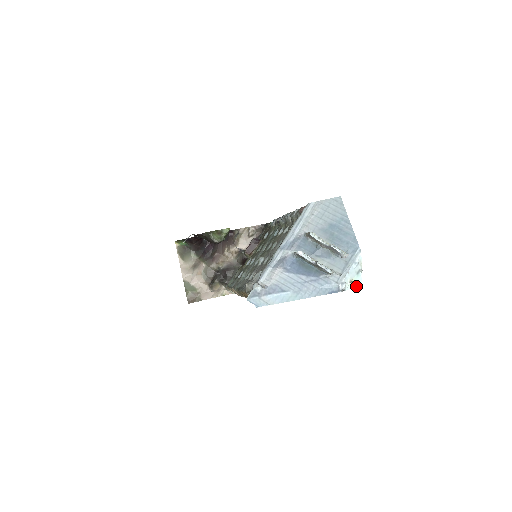
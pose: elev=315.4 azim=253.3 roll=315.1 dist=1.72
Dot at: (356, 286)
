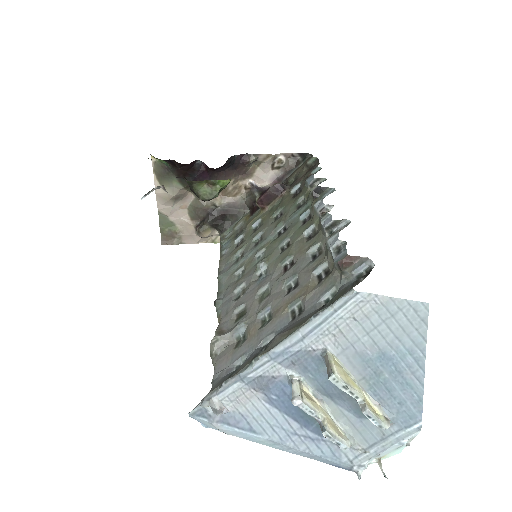
Dot at: (387, 457)
